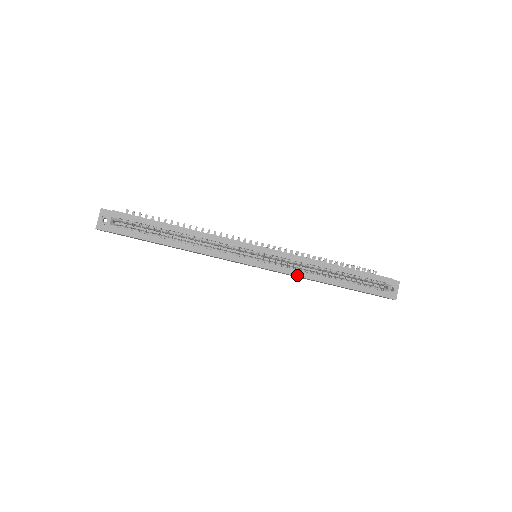
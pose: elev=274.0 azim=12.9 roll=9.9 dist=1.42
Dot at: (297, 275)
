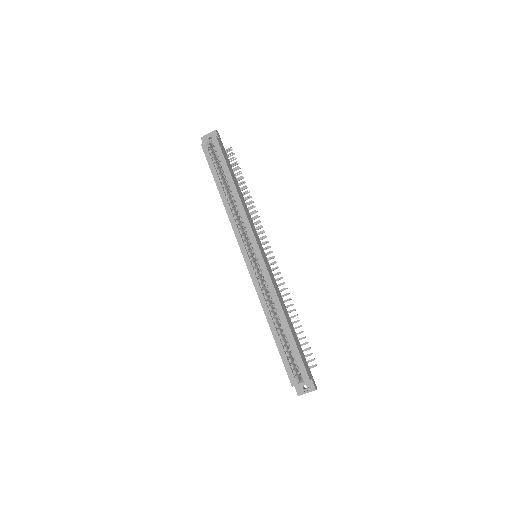
Dot at: (259, 295)
